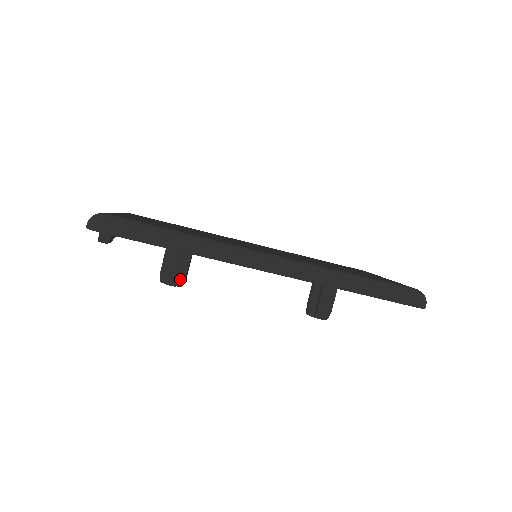
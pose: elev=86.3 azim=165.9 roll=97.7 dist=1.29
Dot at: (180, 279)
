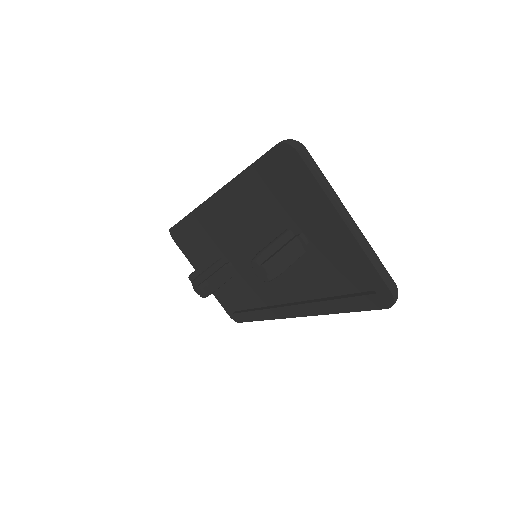
Dot at: (202, 282)
